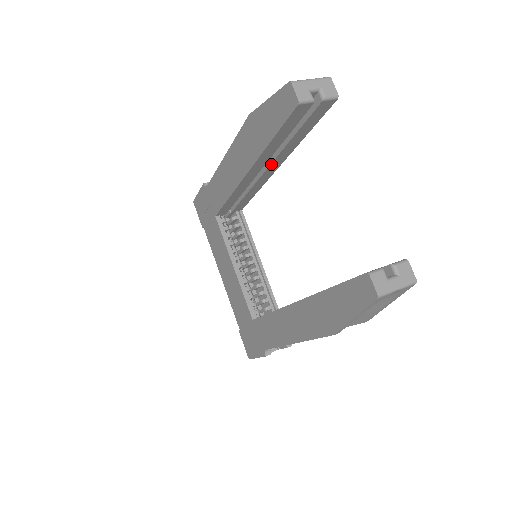
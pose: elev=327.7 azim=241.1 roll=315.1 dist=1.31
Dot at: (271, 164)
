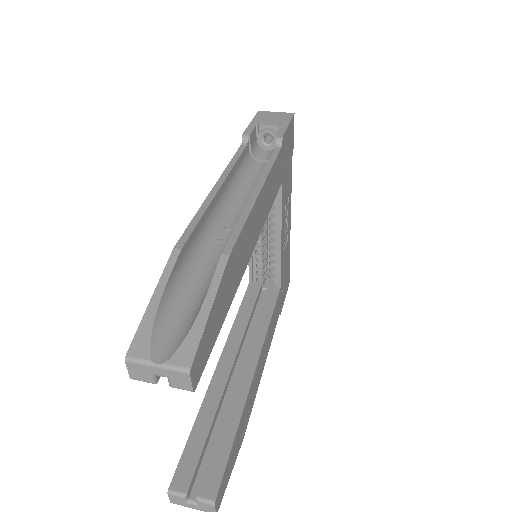
Dot at: occluded
